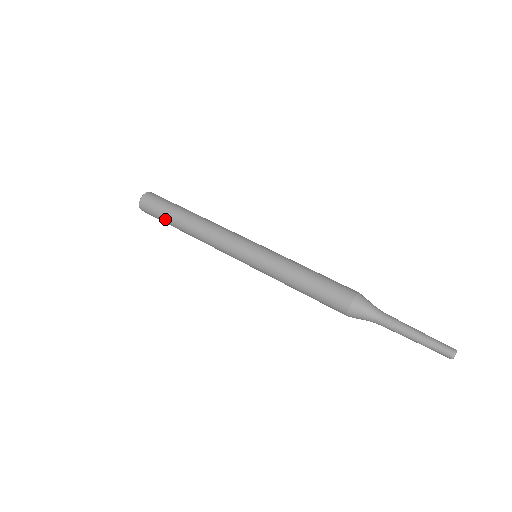
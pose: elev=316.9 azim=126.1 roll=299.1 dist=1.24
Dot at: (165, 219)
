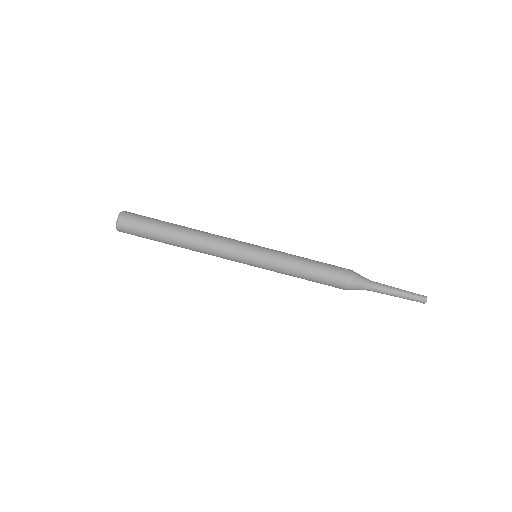
Dot at: occluded
